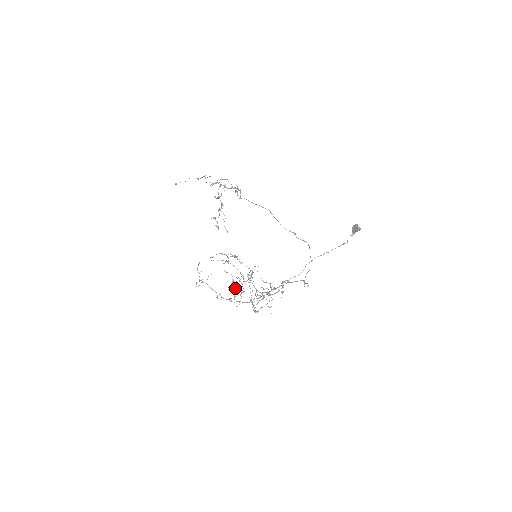
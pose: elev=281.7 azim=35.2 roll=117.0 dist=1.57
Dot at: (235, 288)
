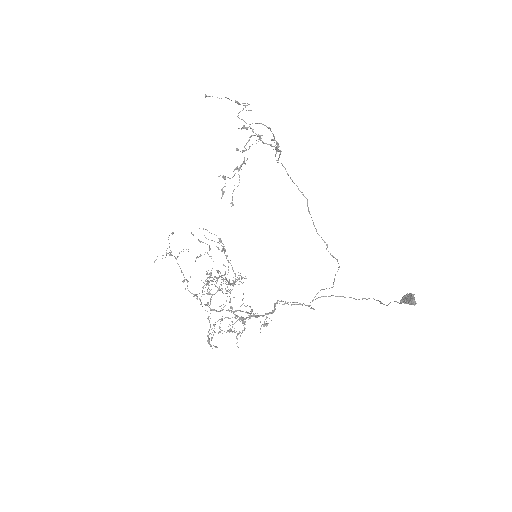
Dot at: occluded
